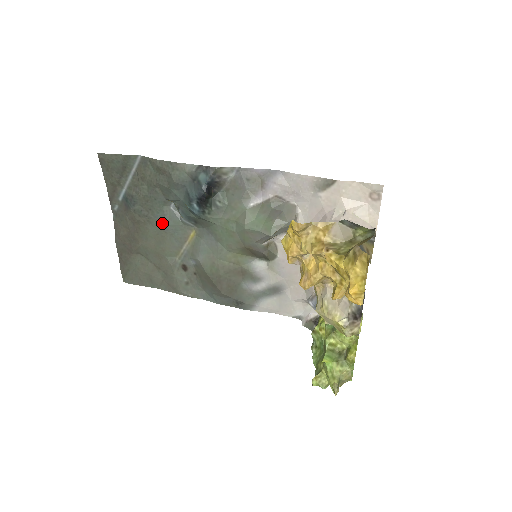
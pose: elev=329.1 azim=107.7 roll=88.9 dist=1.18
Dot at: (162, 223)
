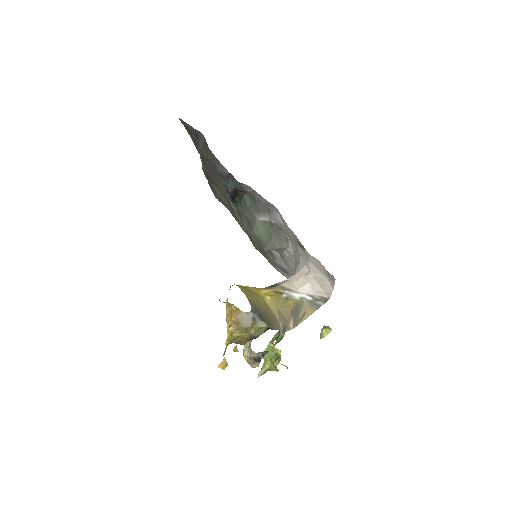
Dot at: (222, 182)
